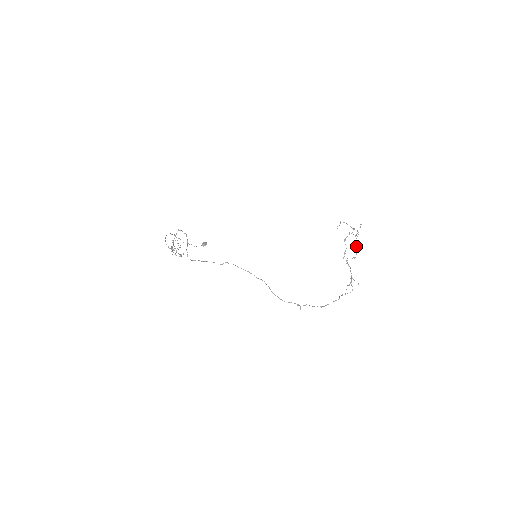
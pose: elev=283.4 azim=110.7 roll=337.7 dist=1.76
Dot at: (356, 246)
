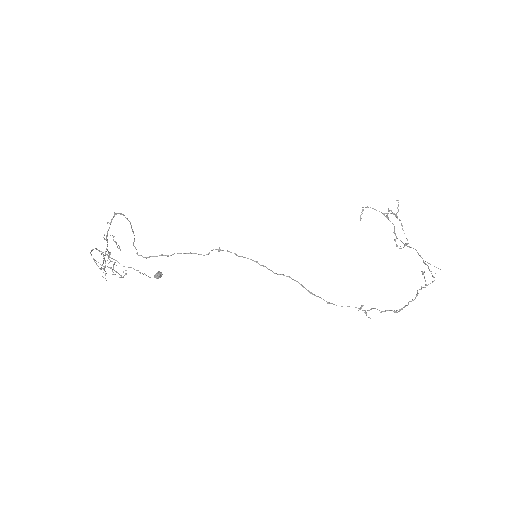
Dot at: (402, 229)
